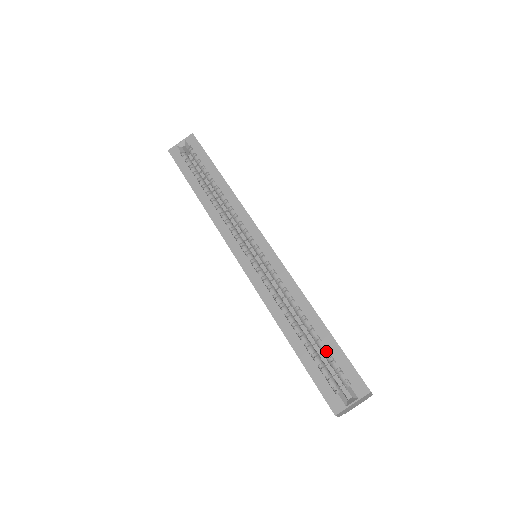
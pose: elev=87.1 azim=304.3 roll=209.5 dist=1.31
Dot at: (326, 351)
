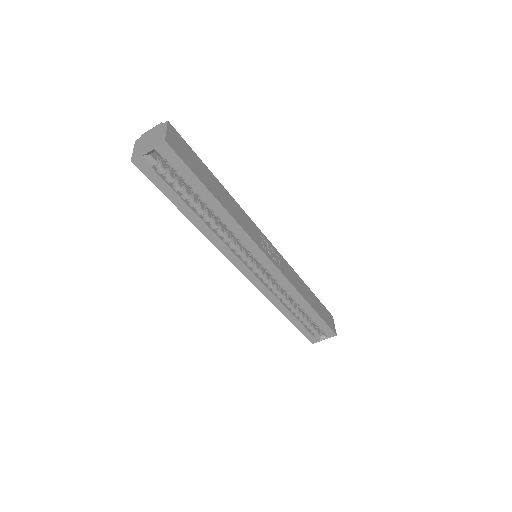
Dot at: (312, 319)
